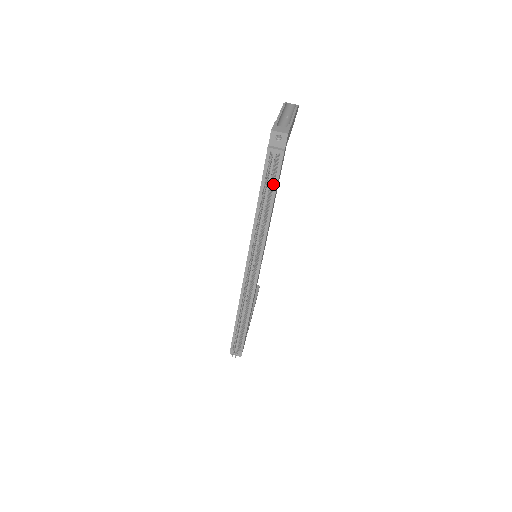
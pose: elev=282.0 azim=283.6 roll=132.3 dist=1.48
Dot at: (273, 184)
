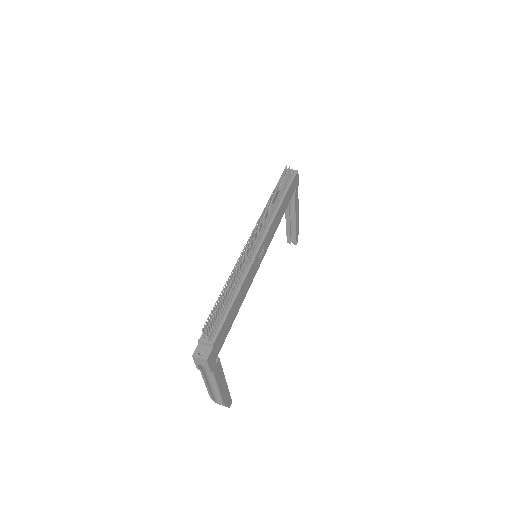
Dot at: (284, 190)
